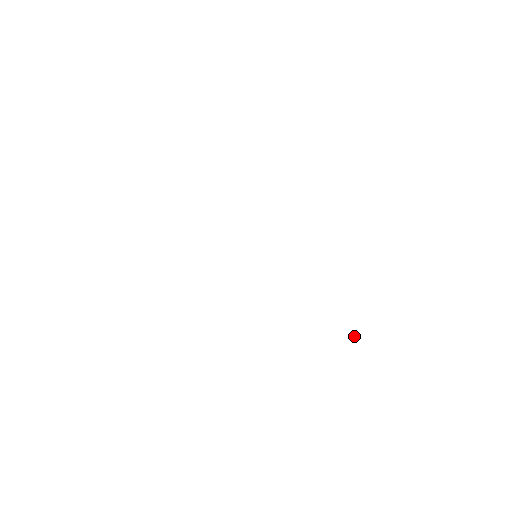
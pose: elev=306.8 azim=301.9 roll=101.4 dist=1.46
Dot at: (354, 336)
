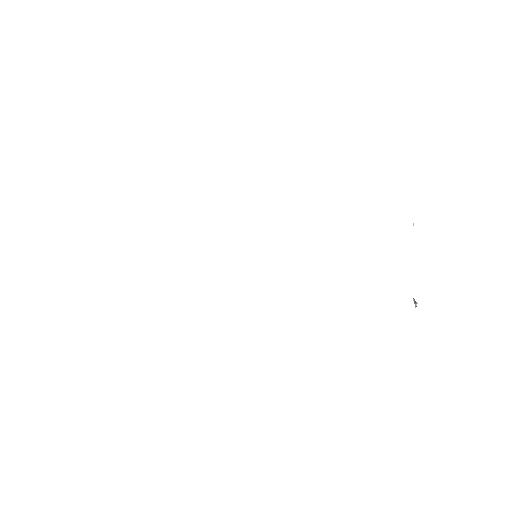
Dot at: occluded
